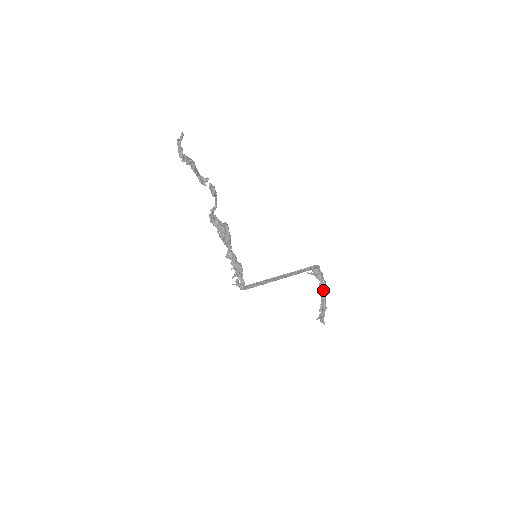
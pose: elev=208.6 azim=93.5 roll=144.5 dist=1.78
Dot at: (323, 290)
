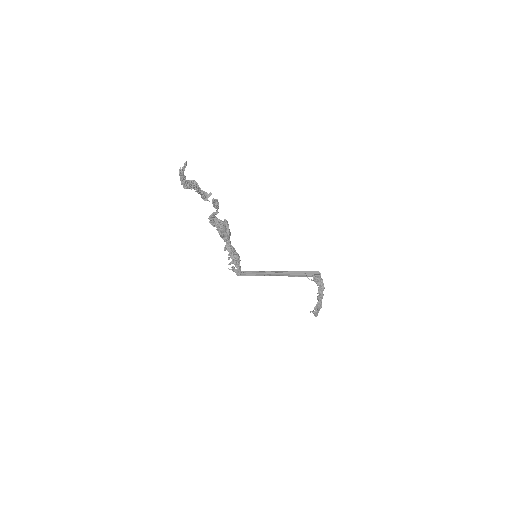
Dot at: (321, 294)
